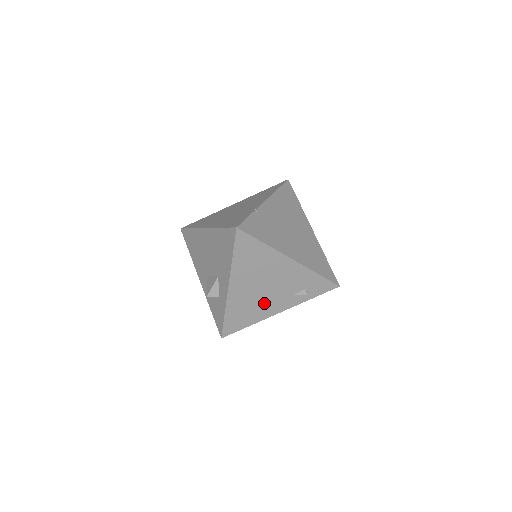
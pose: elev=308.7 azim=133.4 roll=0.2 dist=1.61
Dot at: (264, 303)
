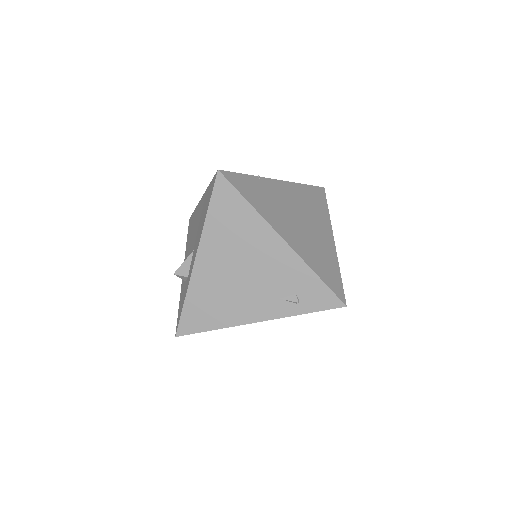
Dot at: (238, 299)
